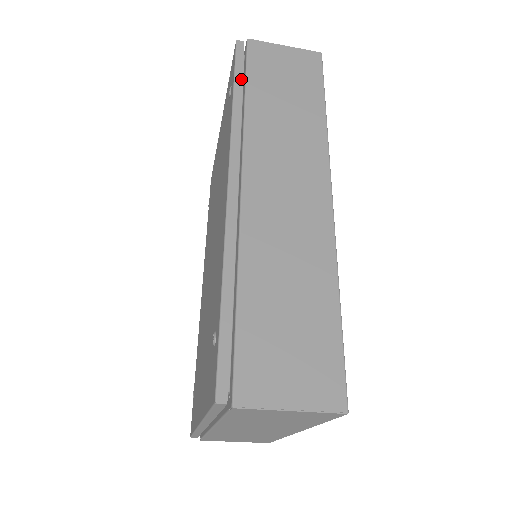
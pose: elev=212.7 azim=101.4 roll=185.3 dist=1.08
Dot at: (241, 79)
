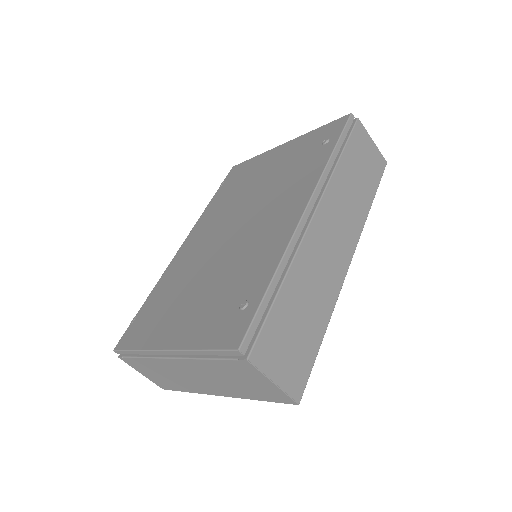
Dot at: (342, 143)
